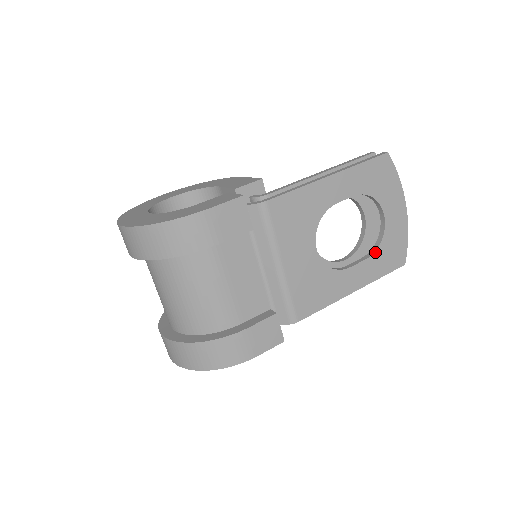
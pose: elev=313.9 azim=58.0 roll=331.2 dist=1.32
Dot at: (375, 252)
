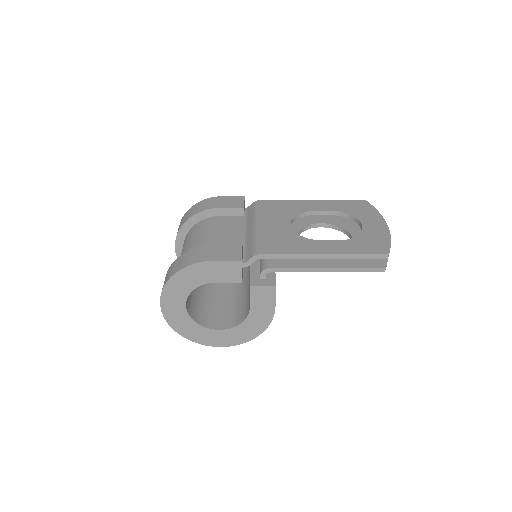
Dot at: (351, 239)
